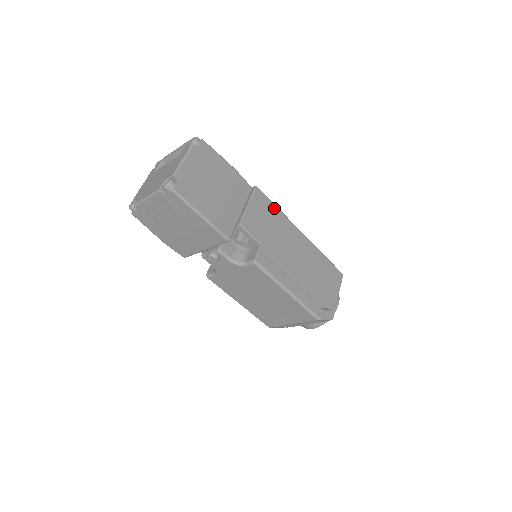
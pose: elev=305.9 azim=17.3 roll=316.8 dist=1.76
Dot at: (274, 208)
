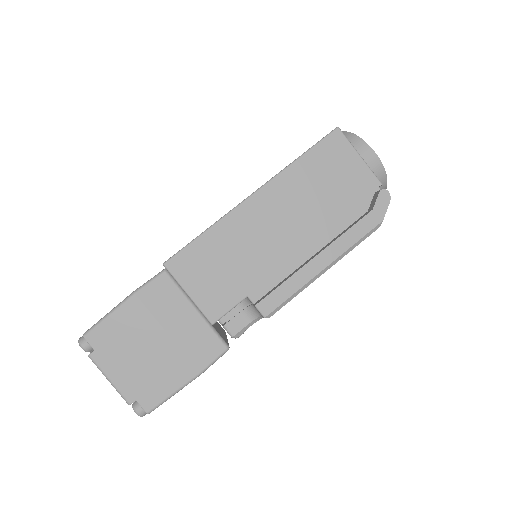
Dot at: (202, 242)
